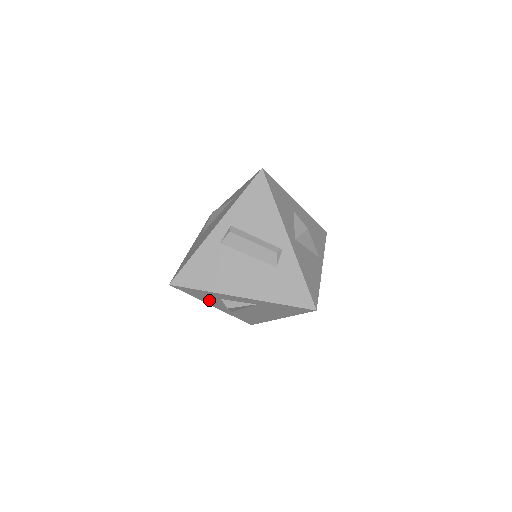
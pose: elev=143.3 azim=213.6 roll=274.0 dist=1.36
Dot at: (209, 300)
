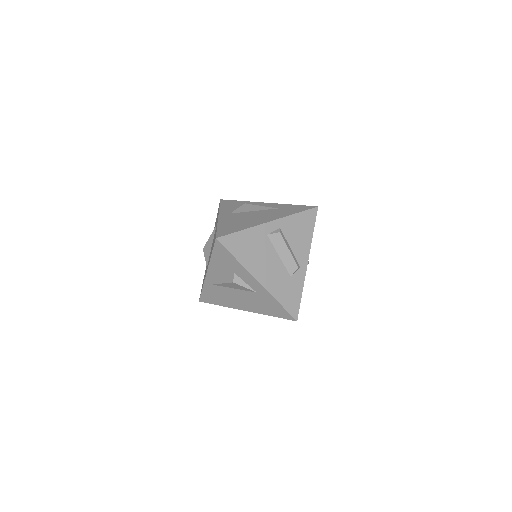
Dot at: (218, 267)
